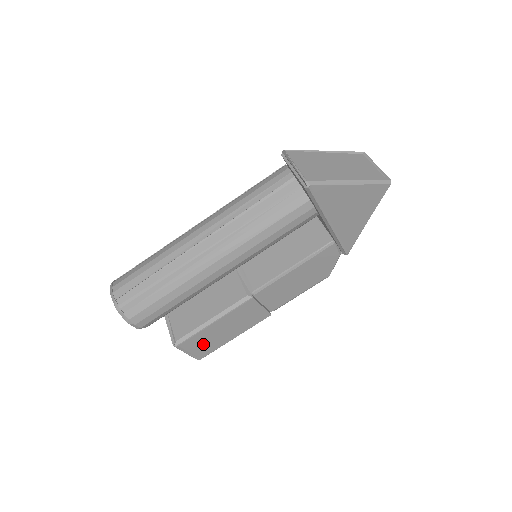
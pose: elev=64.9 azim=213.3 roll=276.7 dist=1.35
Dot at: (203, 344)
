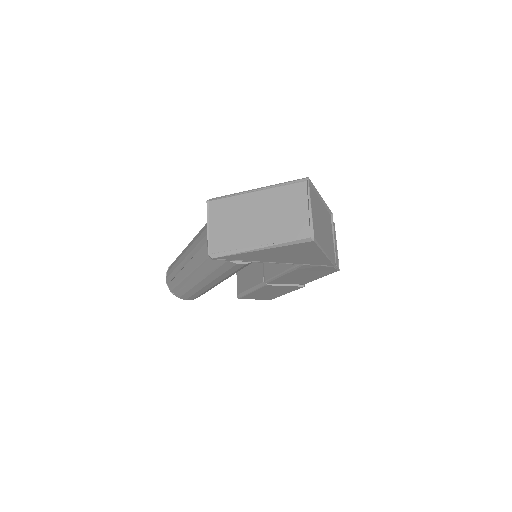
Dot at: (260, 297)
